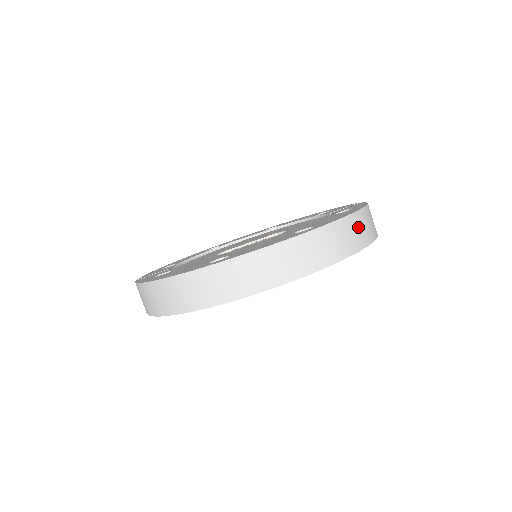
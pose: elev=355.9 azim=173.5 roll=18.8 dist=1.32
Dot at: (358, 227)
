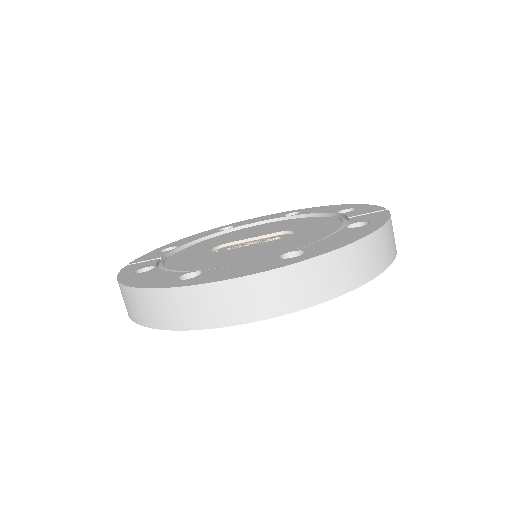
Dot at: (360, 258)
